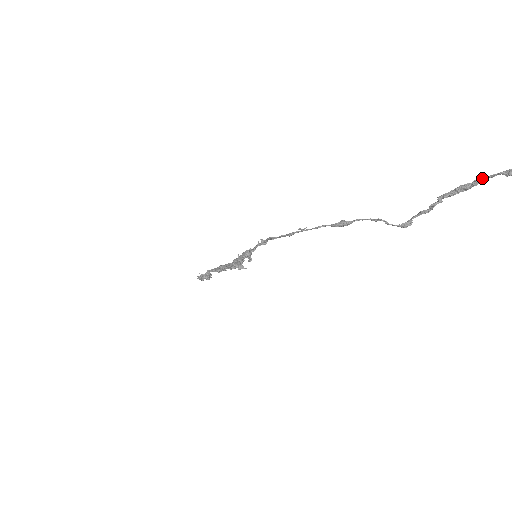
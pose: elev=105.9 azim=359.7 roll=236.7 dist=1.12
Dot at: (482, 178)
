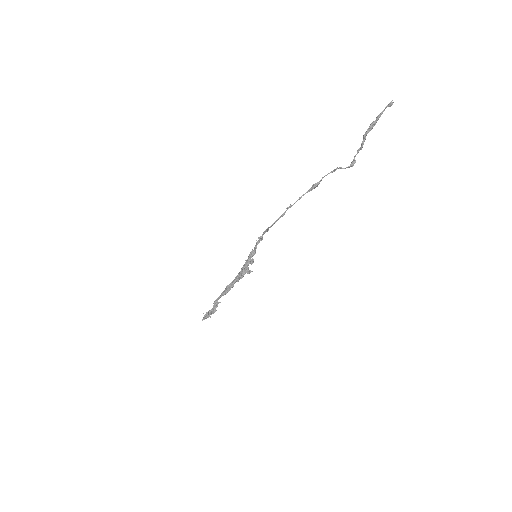
Dot at: (379, 114)
